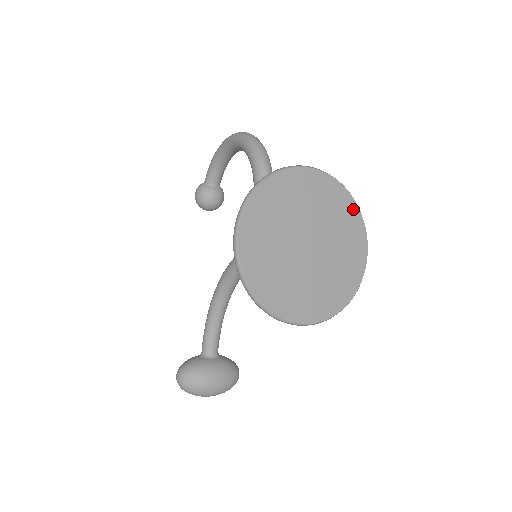
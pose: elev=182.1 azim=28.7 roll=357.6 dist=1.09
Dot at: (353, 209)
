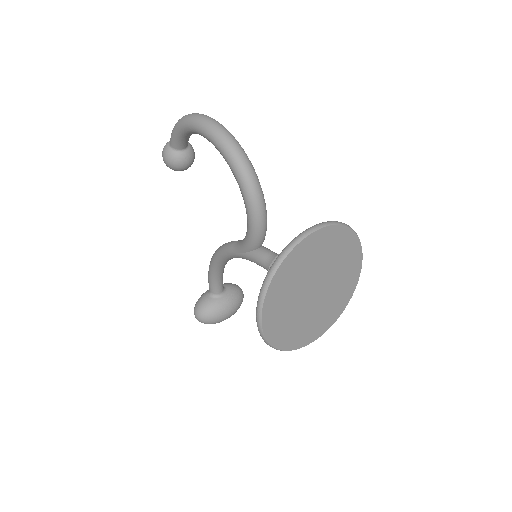
Dot at: (351, 237)
